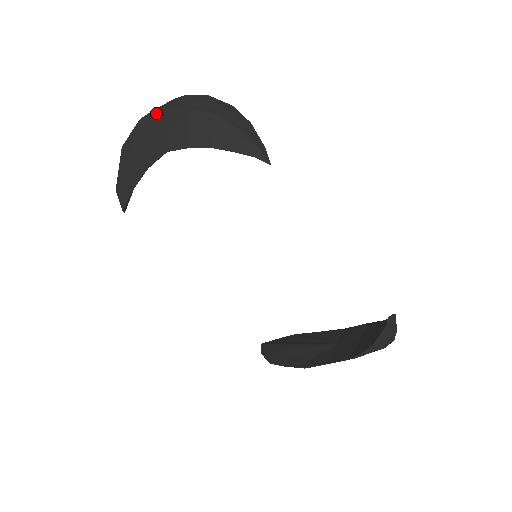
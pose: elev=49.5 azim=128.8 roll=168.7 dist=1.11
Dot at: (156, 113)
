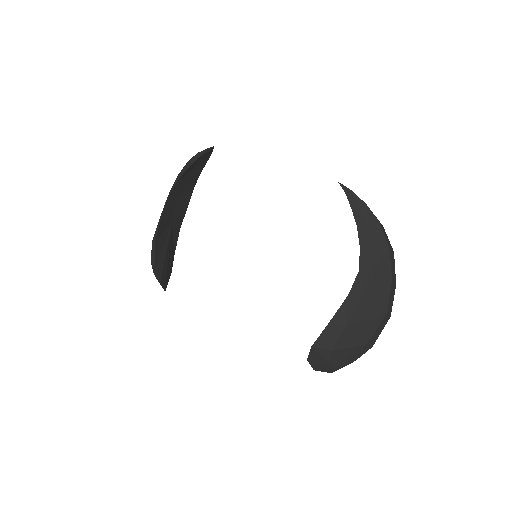
Dot at: occluded
